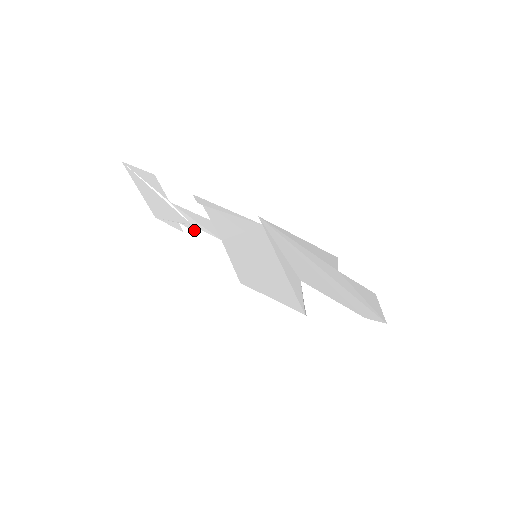
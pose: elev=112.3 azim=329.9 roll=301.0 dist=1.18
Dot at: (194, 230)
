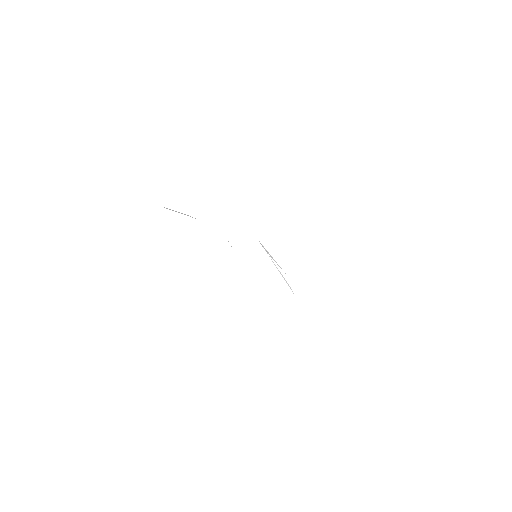
Dot at: occluded
